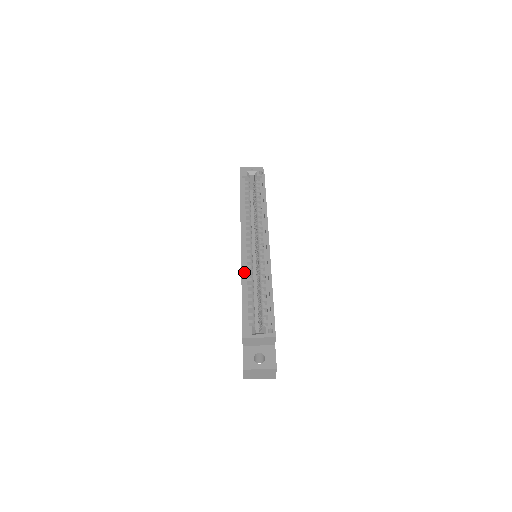
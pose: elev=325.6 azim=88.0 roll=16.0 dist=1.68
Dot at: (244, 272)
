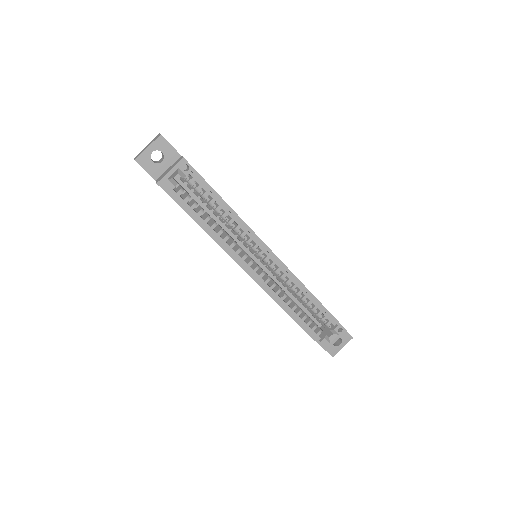
Dot at: (279, 301)
